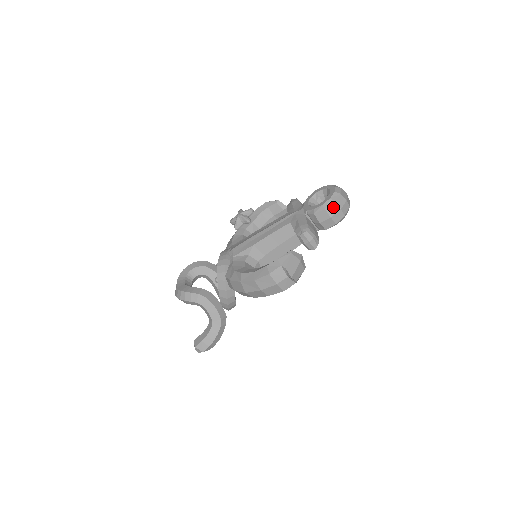
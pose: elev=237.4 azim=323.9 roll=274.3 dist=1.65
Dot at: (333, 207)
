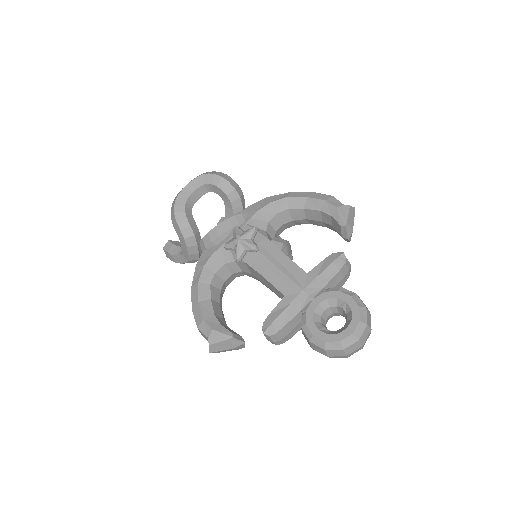
Dot at: (320, 349)
